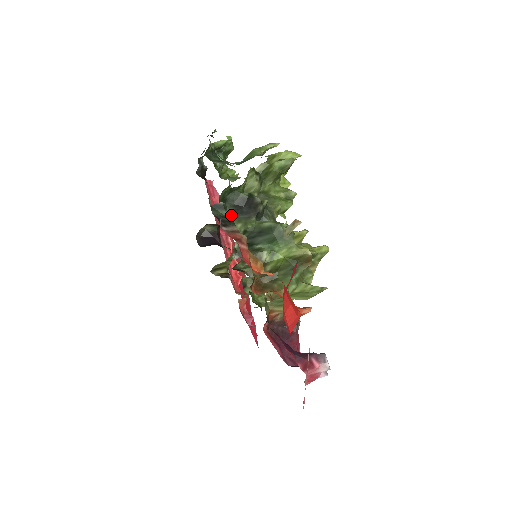
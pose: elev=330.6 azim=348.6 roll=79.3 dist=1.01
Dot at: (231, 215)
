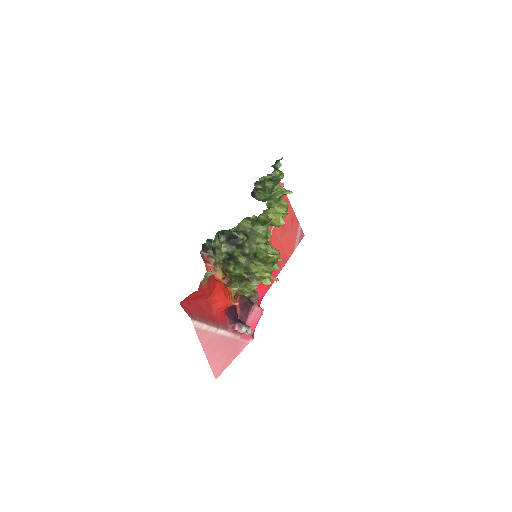
Dot at: (219, 244)
